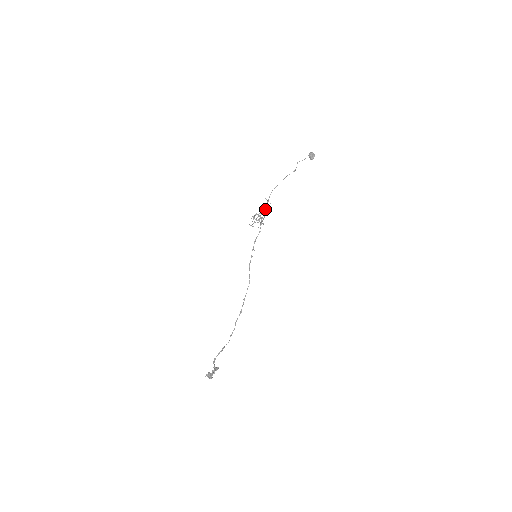
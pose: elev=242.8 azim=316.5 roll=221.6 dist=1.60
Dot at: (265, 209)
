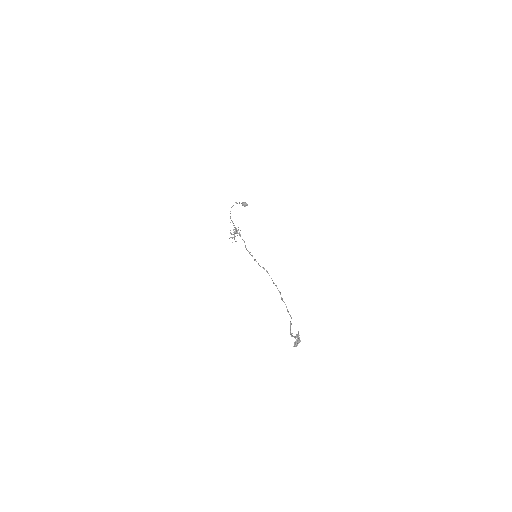
Dot at: occluded
